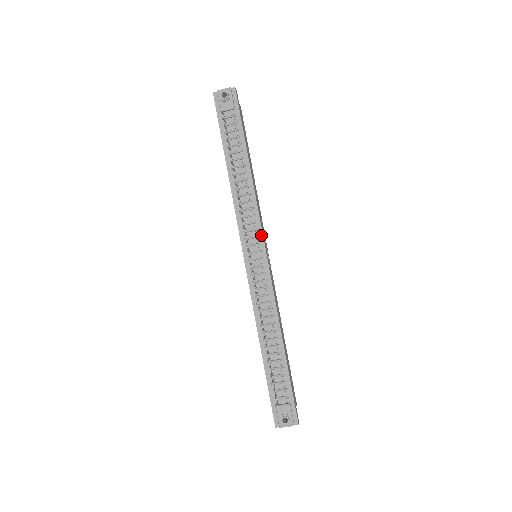
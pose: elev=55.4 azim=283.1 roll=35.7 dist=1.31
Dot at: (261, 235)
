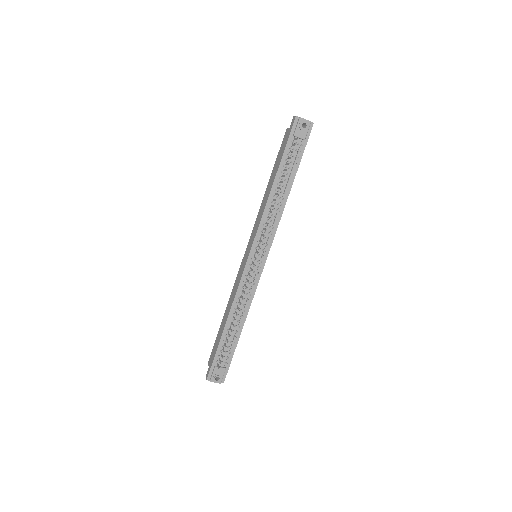
Dot at: (270, 245)
